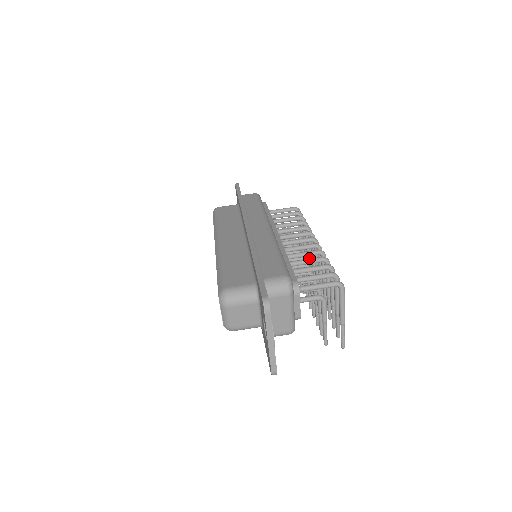
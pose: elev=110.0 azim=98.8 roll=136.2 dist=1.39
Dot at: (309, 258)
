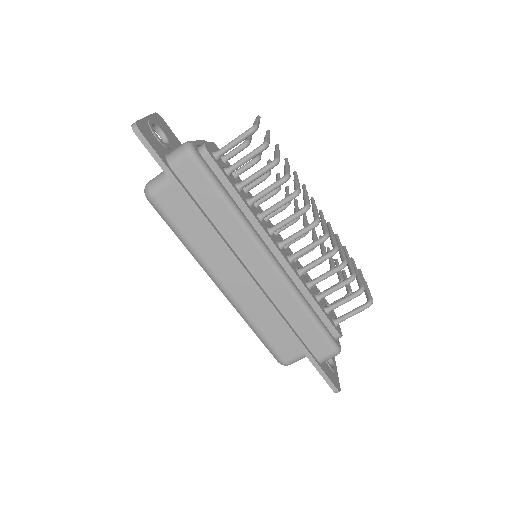
Dot at: occluded
